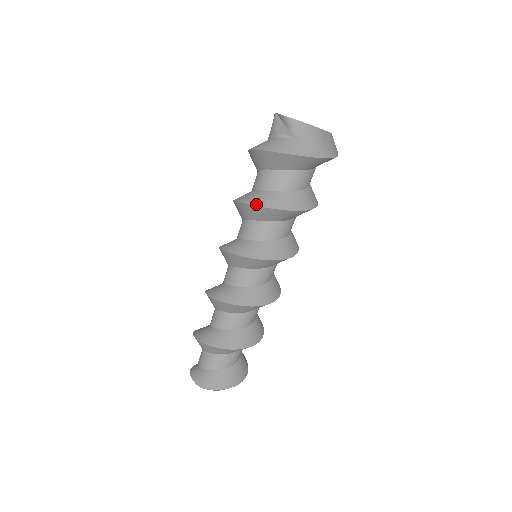
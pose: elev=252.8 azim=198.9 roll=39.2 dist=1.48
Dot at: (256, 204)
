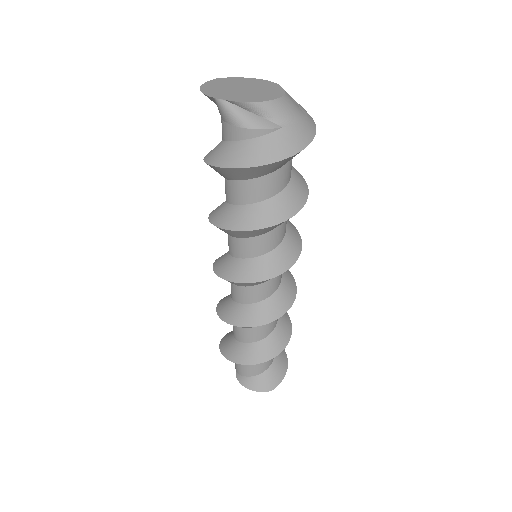
Dot at: (275, 223)
